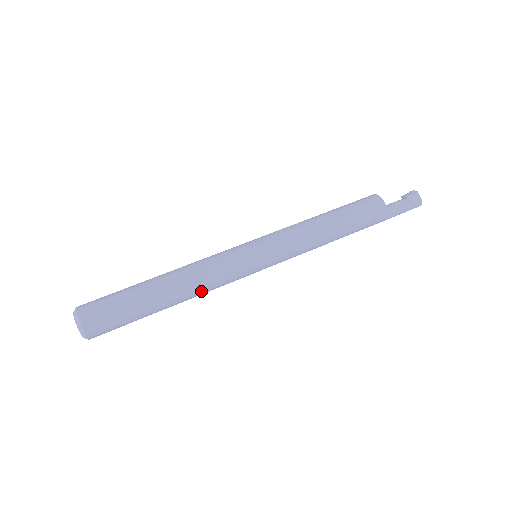
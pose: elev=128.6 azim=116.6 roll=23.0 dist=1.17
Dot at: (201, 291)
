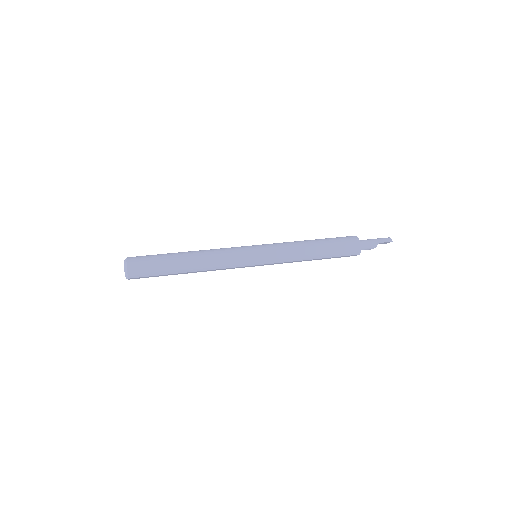
Dot at: (210, 255)
